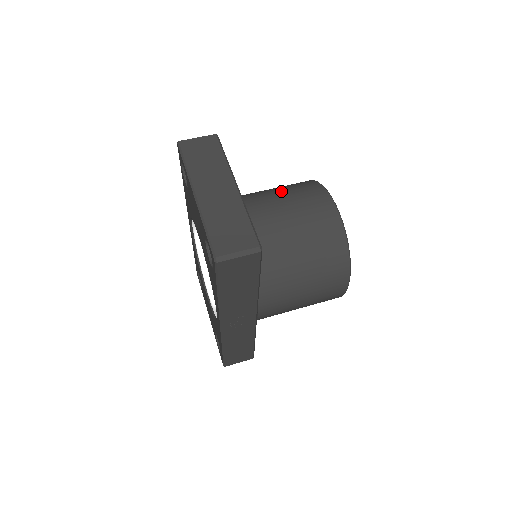
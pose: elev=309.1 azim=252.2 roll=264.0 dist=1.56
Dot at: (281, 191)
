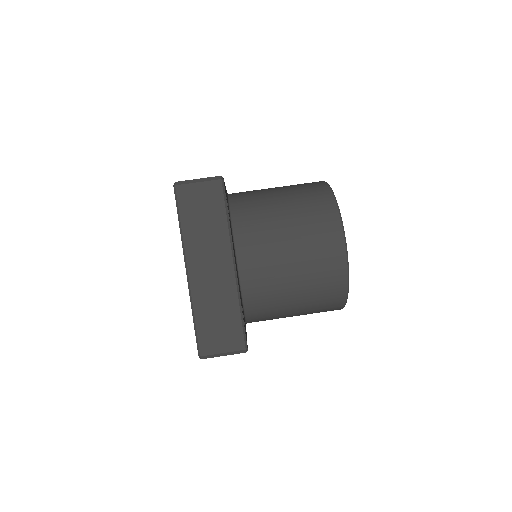
Dot at: (292, 217)
